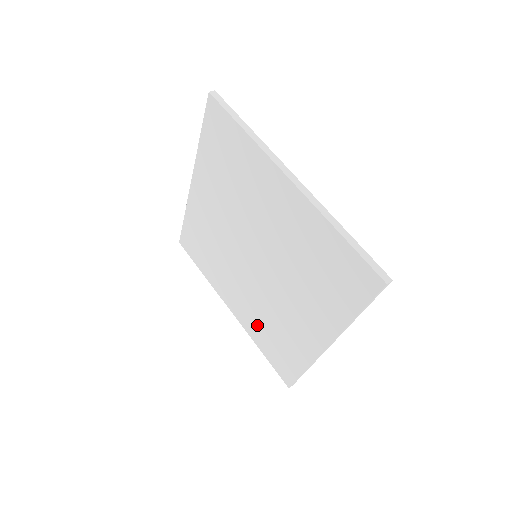
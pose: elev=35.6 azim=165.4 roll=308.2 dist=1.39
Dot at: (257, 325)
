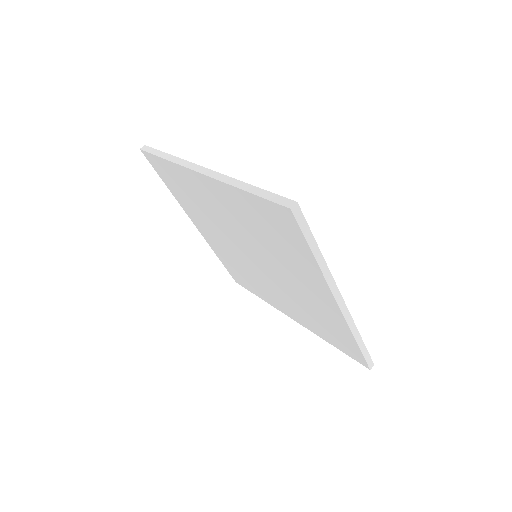
Dot at: (308, 320)
